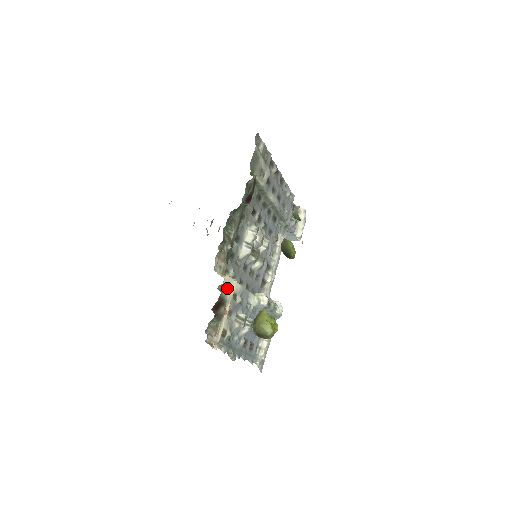
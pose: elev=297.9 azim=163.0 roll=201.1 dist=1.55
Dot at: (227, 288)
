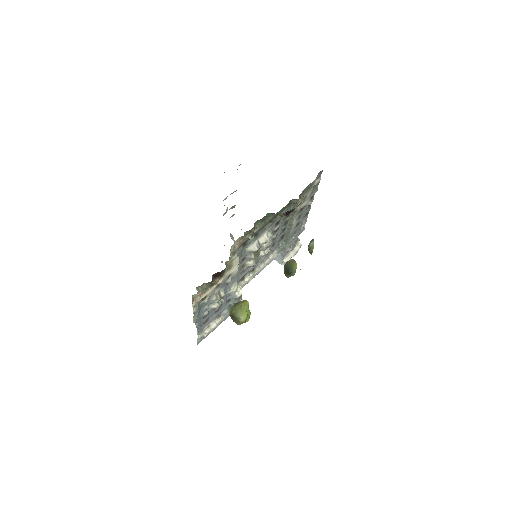
Dot at: (231, 266)
